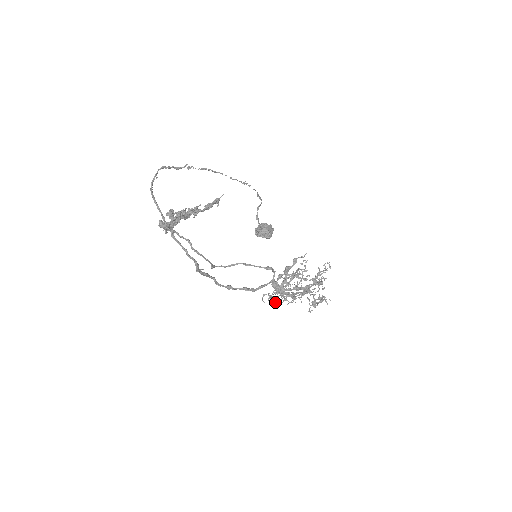
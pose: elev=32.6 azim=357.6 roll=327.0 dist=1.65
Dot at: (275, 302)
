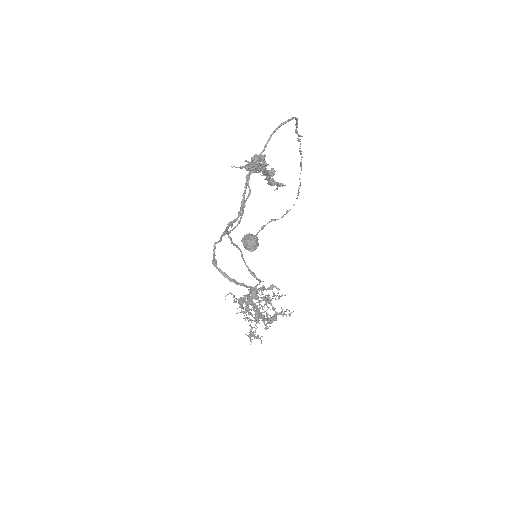
Dot at: (243, 307)
